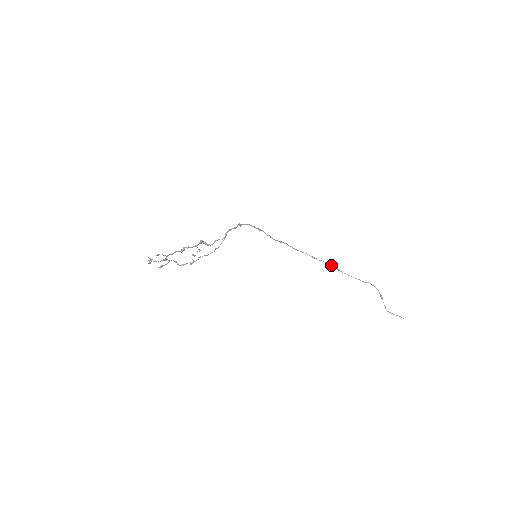
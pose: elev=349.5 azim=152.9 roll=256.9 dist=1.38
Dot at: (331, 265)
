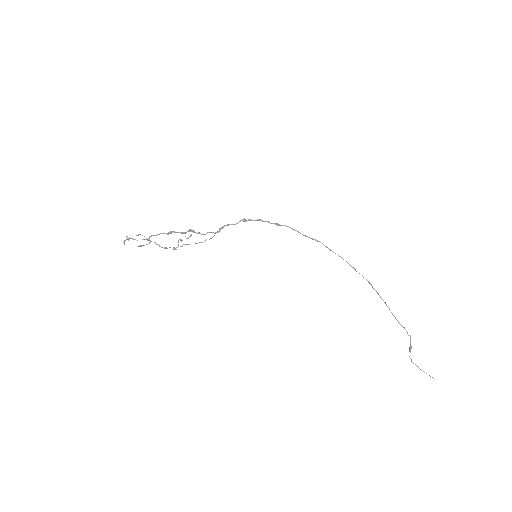
Dot at: (370, 284)
